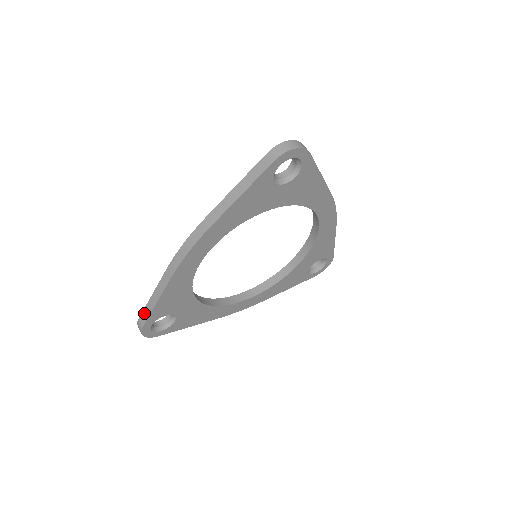
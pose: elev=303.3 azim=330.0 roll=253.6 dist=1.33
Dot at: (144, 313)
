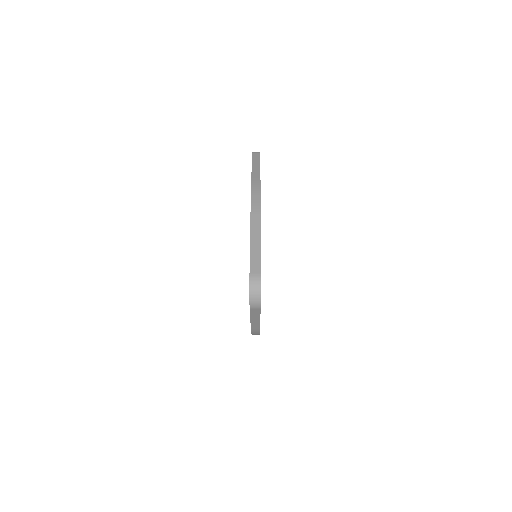
Dot at: (253, 262)
